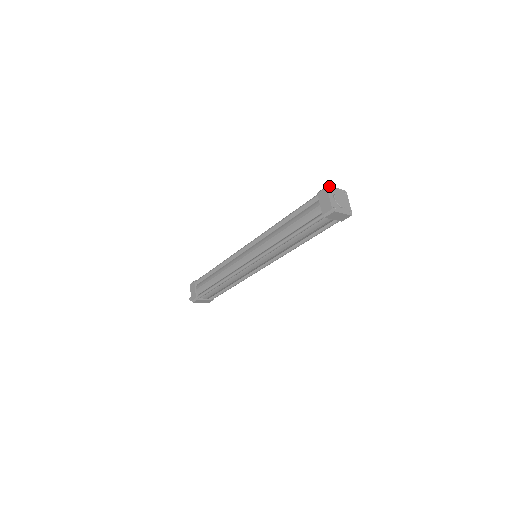
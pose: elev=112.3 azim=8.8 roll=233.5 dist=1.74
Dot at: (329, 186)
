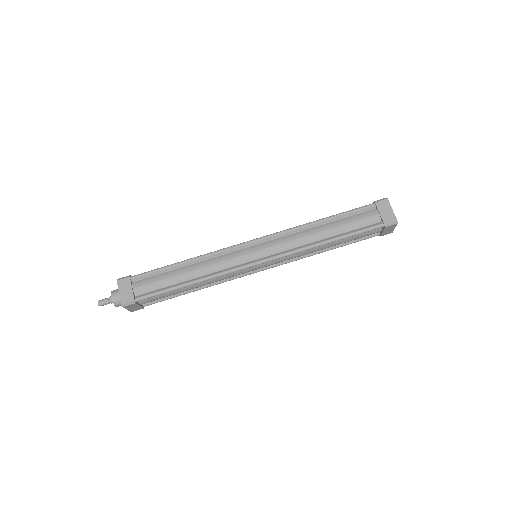
Dot at: (386, 199)
